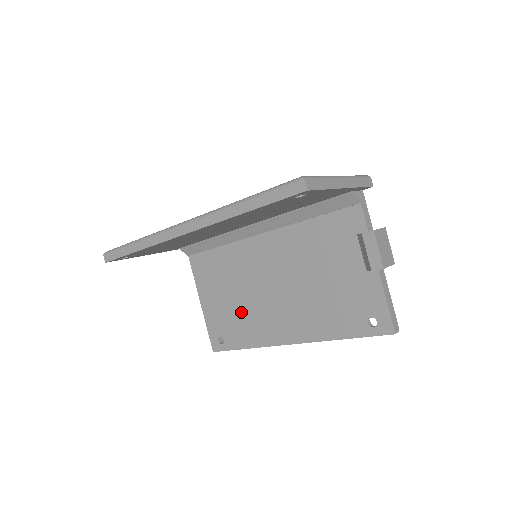
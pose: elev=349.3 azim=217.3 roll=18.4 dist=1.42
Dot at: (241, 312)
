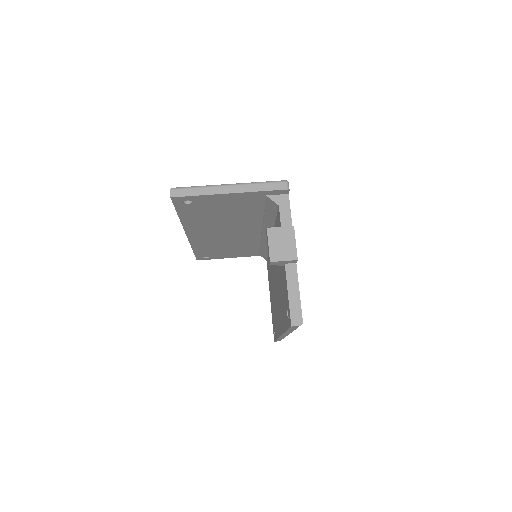
Dot at: (274, 307)
